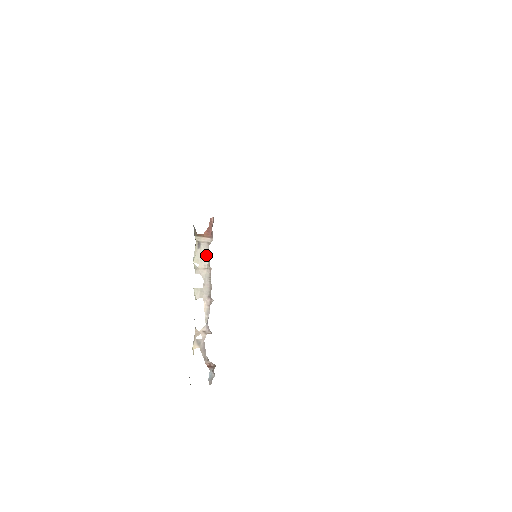
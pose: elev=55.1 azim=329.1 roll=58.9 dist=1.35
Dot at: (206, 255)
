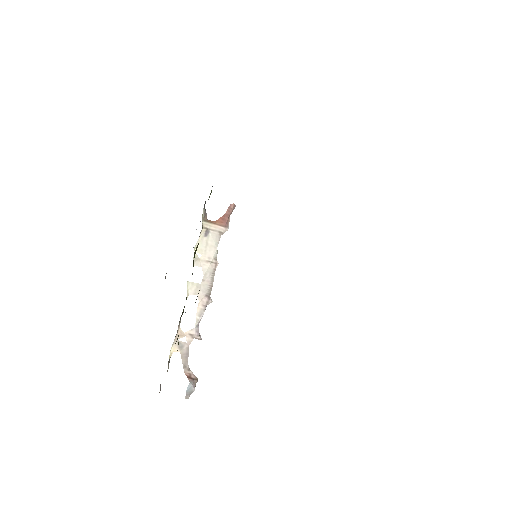
Dot at: (214, 246)
